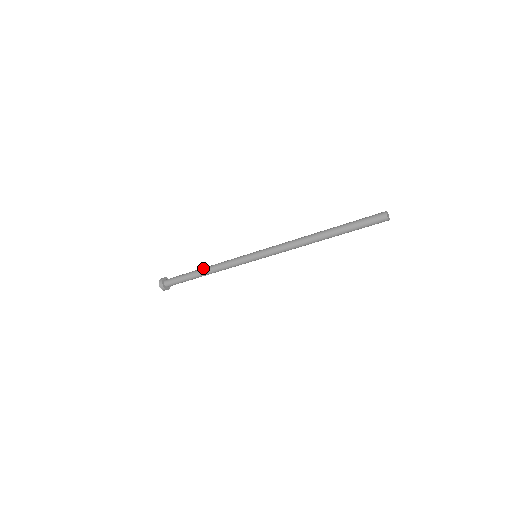
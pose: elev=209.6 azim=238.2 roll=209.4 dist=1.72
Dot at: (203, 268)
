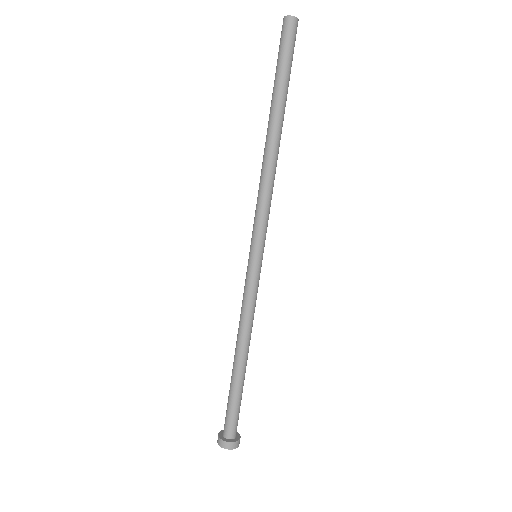
Dot at: (235, 353)
